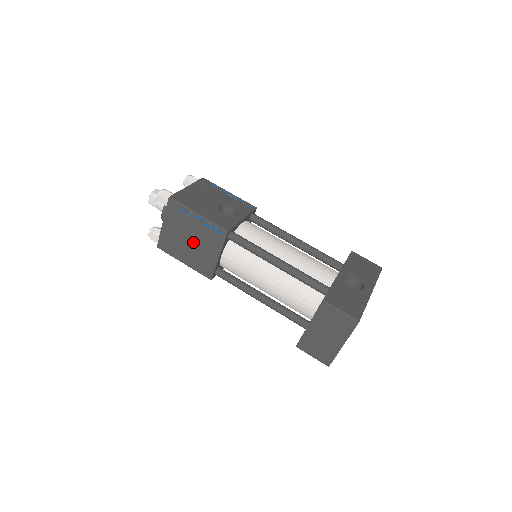
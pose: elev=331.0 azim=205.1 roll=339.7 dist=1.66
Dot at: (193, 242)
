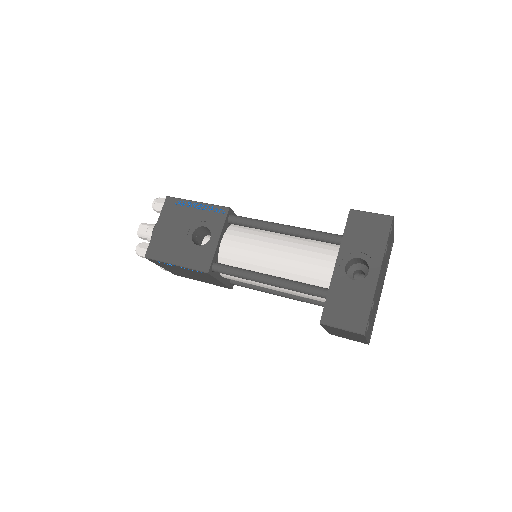
Dot at: (193, 275)
